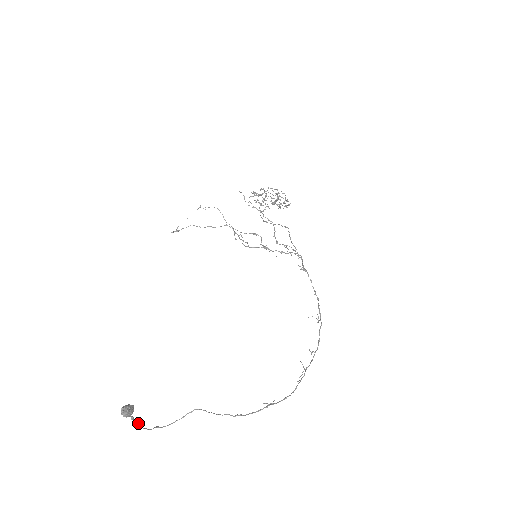
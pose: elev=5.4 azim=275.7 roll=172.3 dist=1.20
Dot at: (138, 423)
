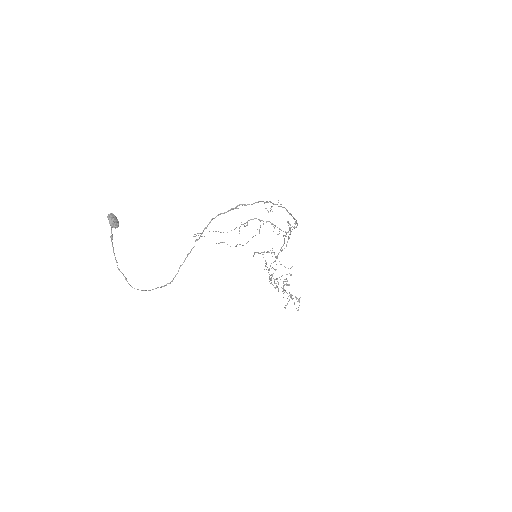
Dot at: occluded
